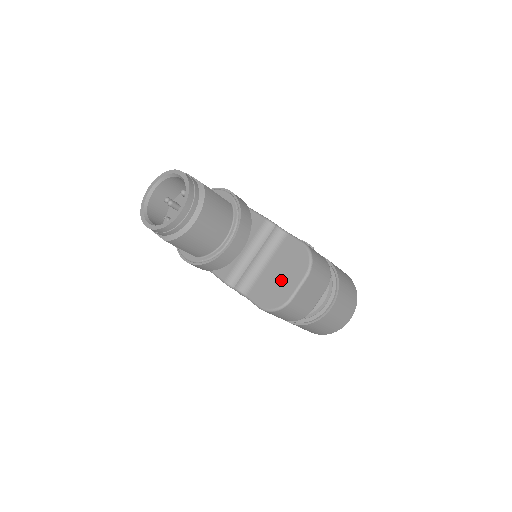
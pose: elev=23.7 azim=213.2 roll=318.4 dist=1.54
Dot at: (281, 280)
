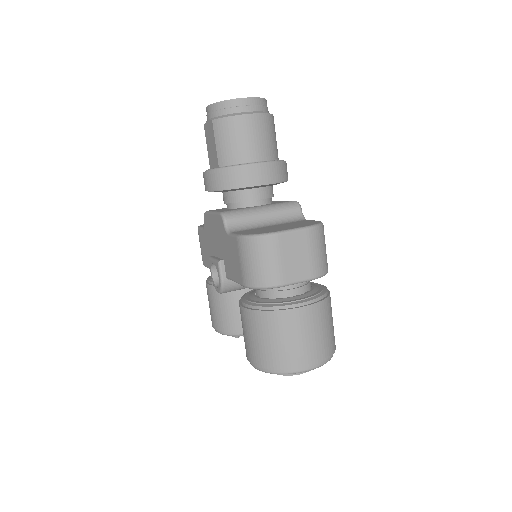
Dot at: (277, 228)
